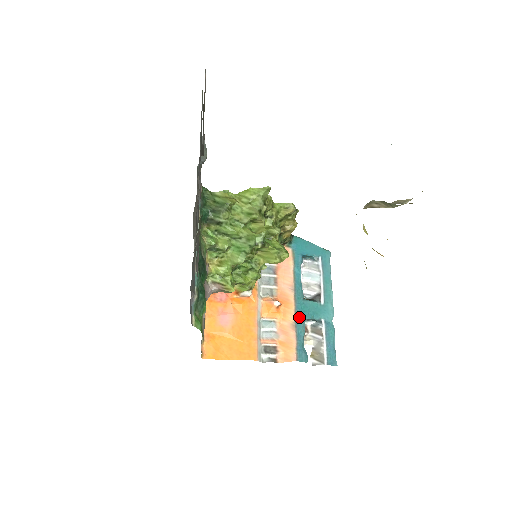
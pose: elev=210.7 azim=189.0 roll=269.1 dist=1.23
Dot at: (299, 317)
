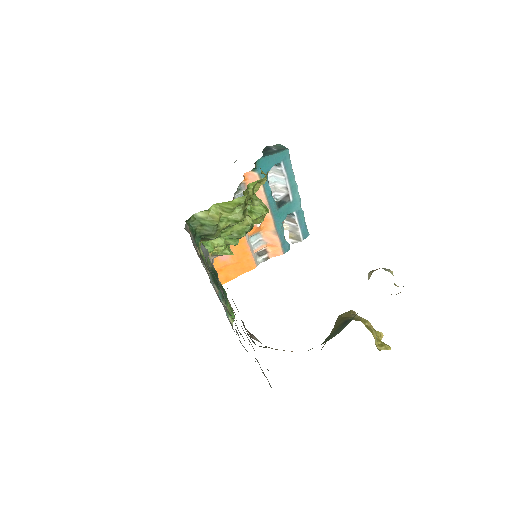
Dot at: (278, 224)
